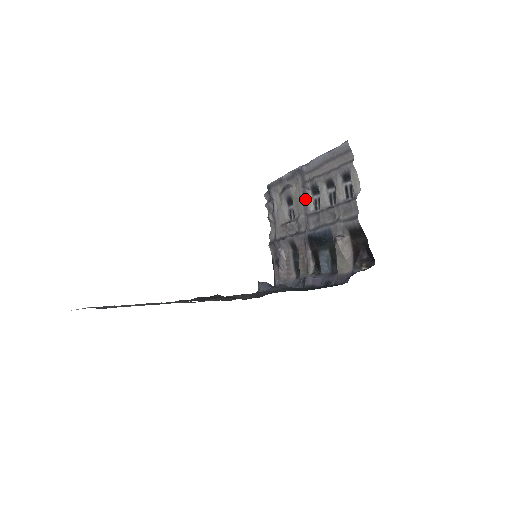
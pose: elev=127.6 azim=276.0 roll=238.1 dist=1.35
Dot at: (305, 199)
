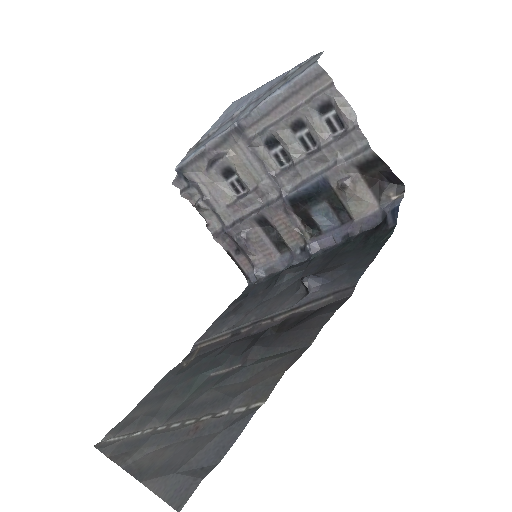
Dot at: (260, 160)
